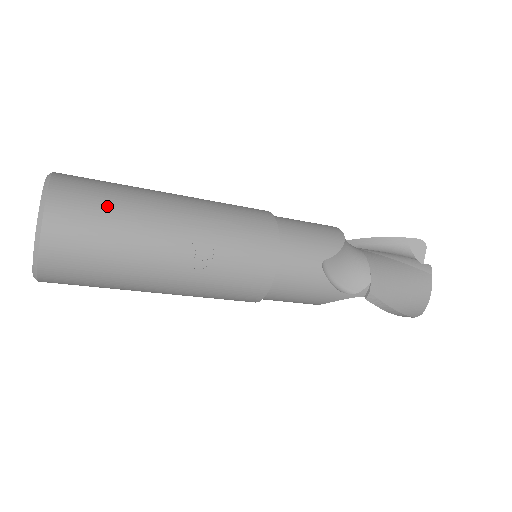
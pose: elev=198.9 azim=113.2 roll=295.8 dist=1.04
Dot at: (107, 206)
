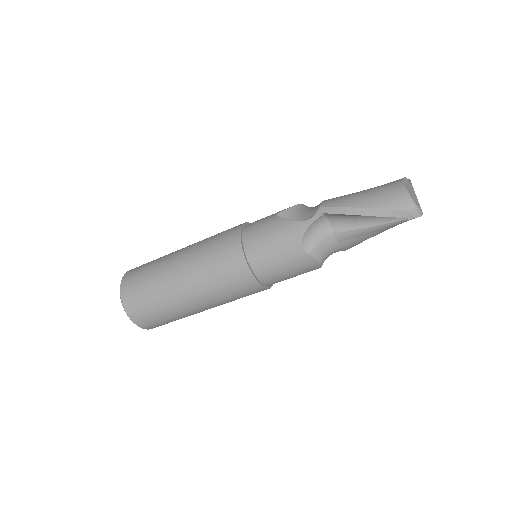
Dot at: occluded
